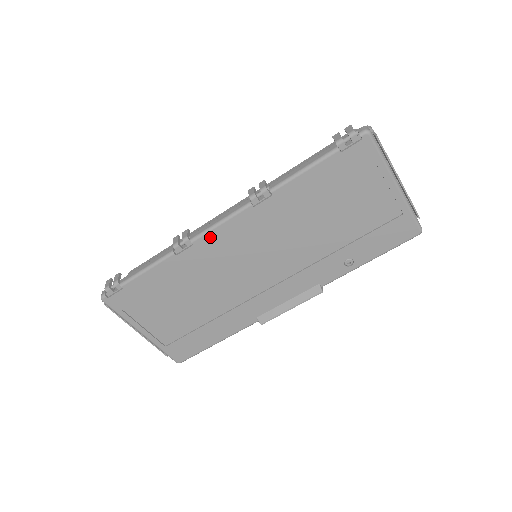
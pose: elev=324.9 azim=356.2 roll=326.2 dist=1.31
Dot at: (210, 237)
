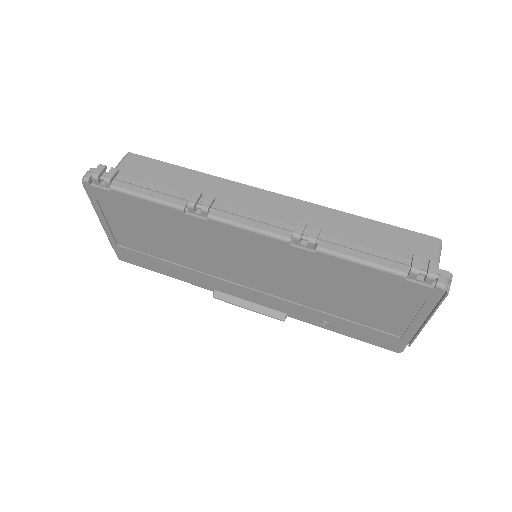
Dot at: (228, 228)
